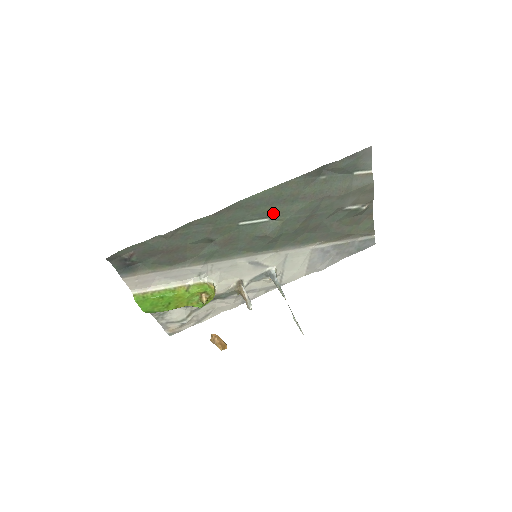
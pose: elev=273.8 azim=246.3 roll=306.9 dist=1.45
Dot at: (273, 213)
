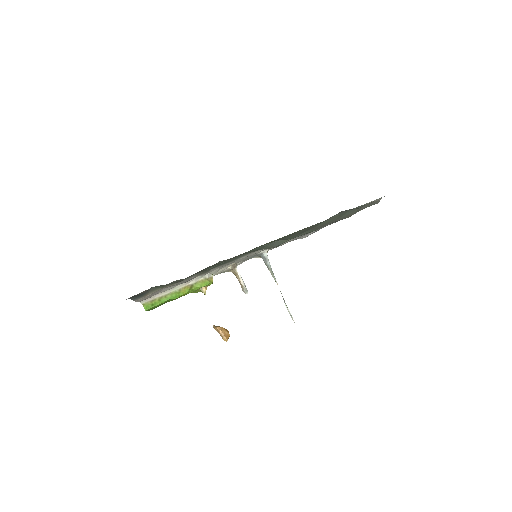
Dot at: (283, 239)
